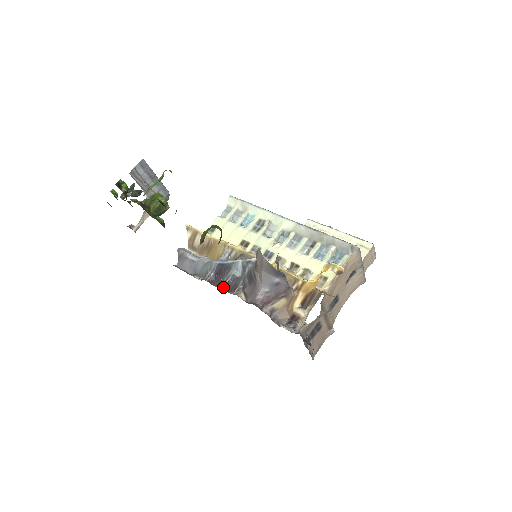
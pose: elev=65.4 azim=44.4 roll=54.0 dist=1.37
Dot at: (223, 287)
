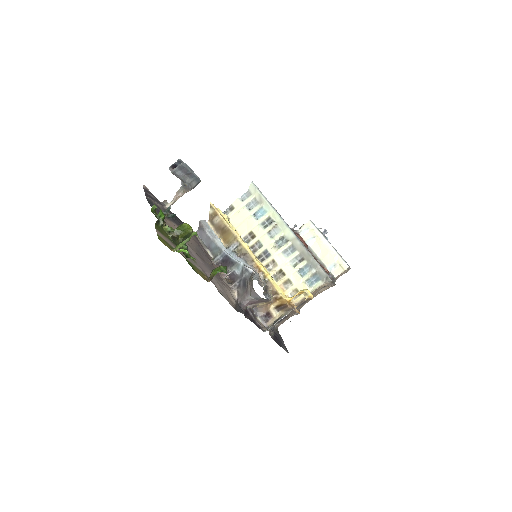
Dot at: (225, 278)
